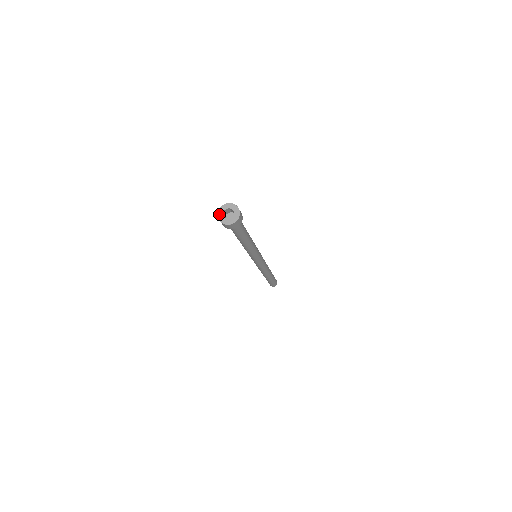
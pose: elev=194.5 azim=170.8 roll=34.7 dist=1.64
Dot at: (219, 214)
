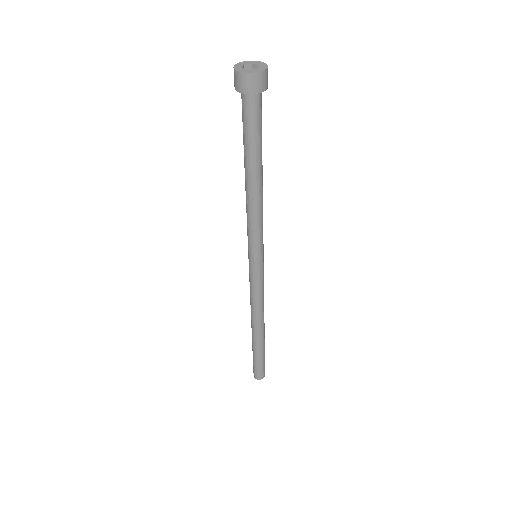
Dot at: (236, 66)
